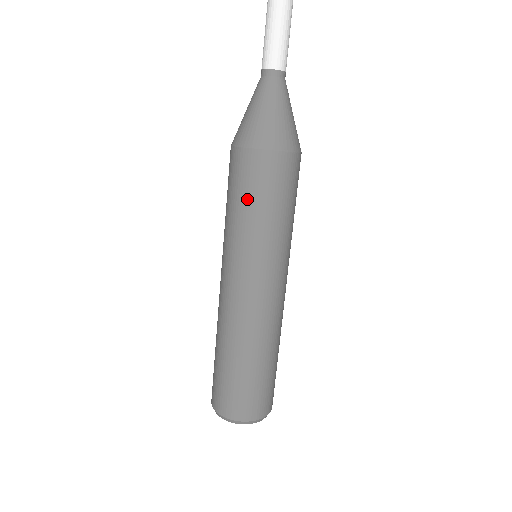
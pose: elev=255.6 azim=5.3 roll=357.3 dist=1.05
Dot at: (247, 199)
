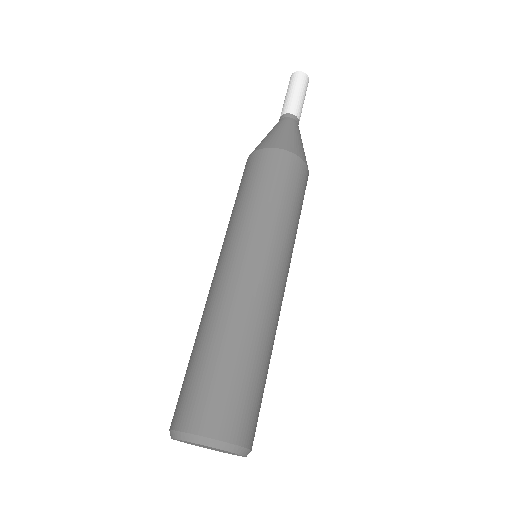
Dot at: (289, 192)
